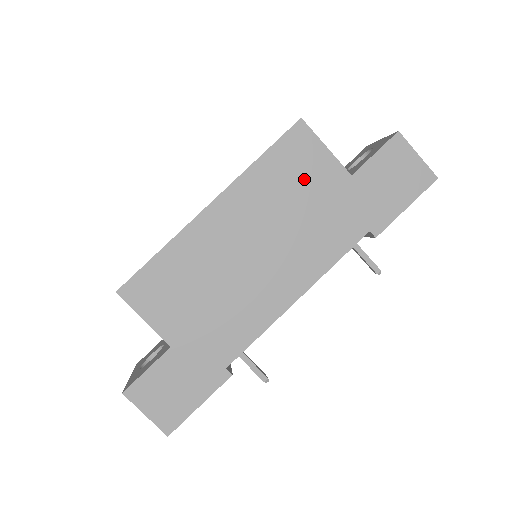
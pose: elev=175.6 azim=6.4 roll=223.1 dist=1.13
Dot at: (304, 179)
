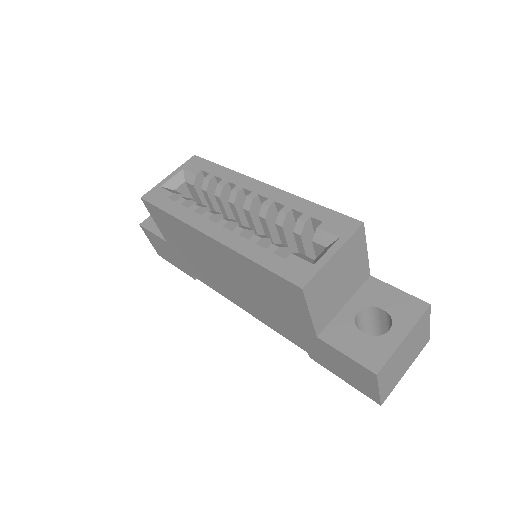
Dot at: (280, 301)
